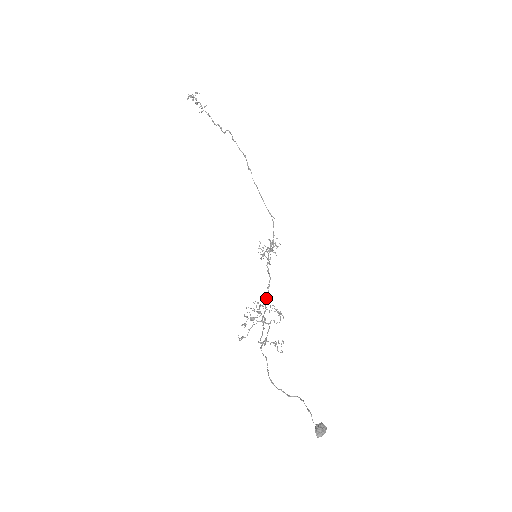
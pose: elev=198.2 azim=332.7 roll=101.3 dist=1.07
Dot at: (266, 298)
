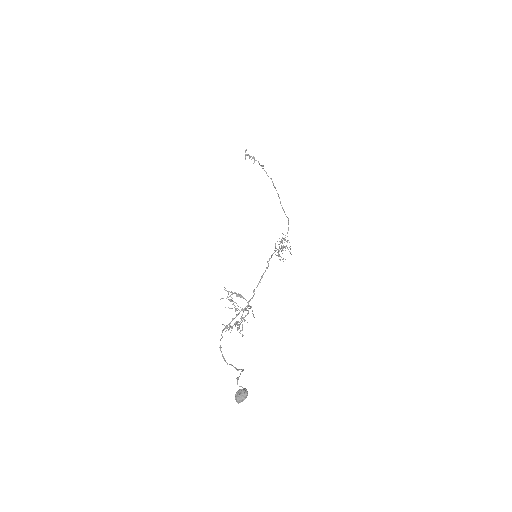
Dot at: (254, 289)
